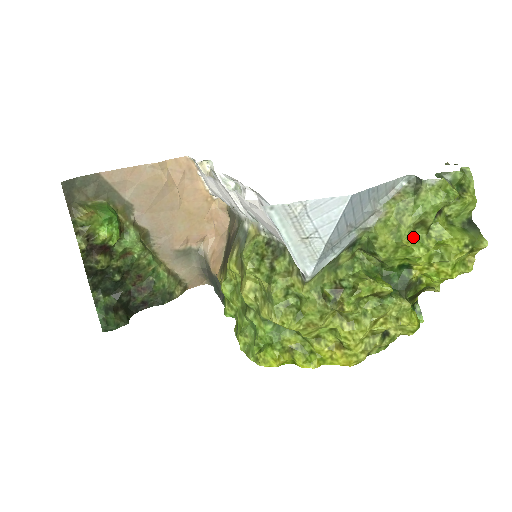
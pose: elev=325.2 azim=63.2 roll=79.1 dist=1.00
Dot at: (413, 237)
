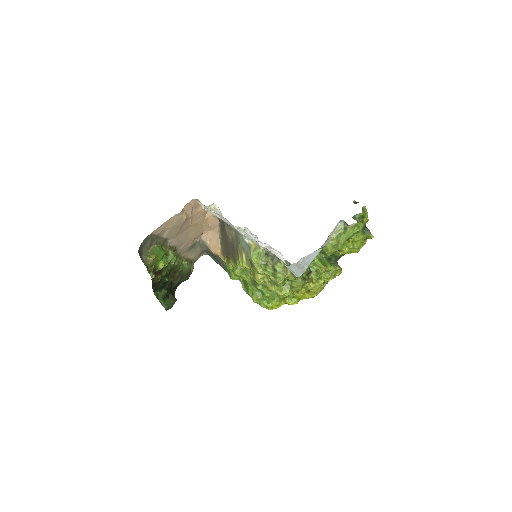
Dot at: (343, 244)
